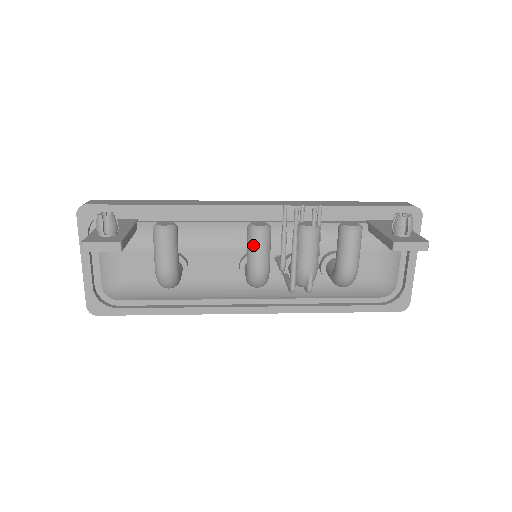
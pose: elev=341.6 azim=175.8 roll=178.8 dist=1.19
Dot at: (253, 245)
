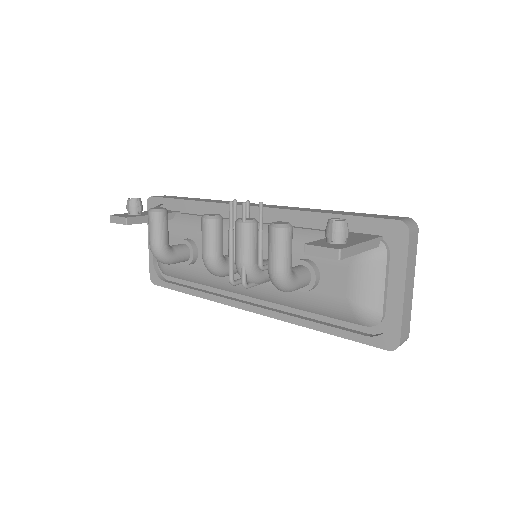
Dot at: (202, 232)
